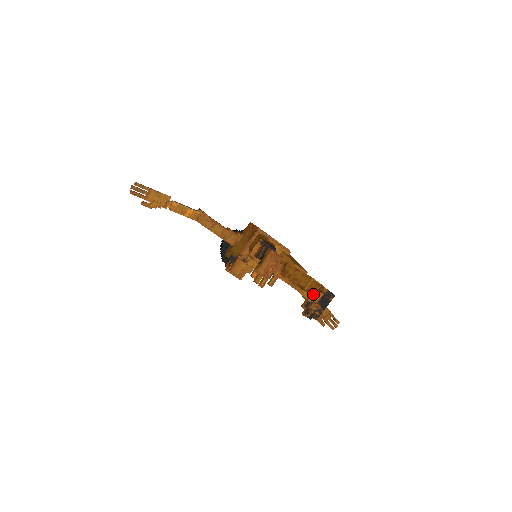
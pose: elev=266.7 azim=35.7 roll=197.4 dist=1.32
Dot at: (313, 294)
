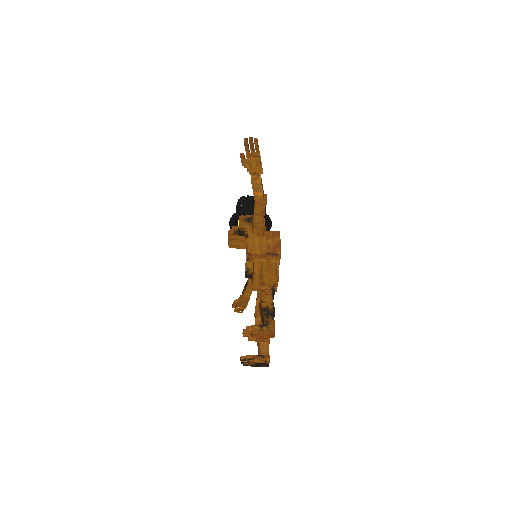
Dot at: (260, 358)
